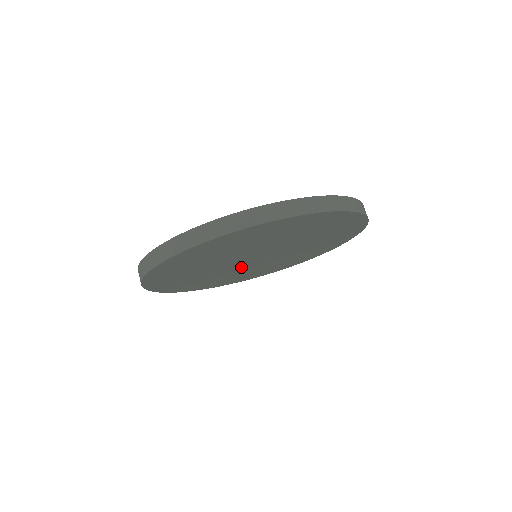
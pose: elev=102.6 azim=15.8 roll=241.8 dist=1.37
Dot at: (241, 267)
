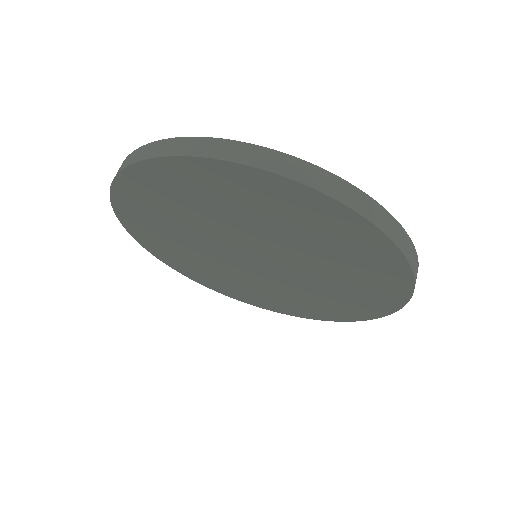
Dot at: (272, 277)
